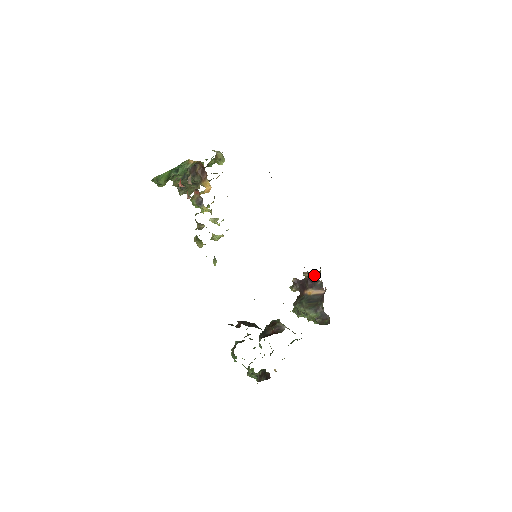
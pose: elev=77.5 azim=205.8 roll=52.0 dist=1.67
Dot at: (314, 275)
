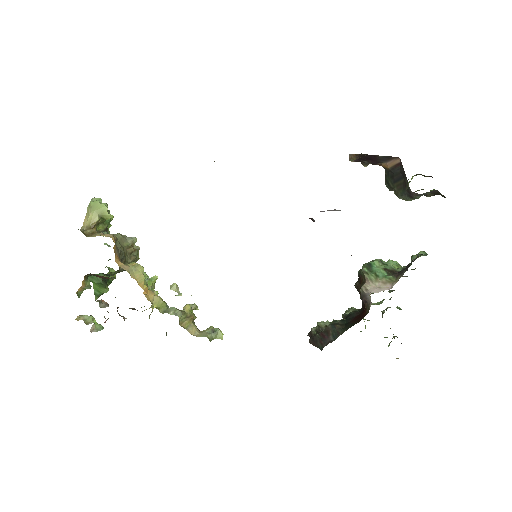
Dot at: occluded
